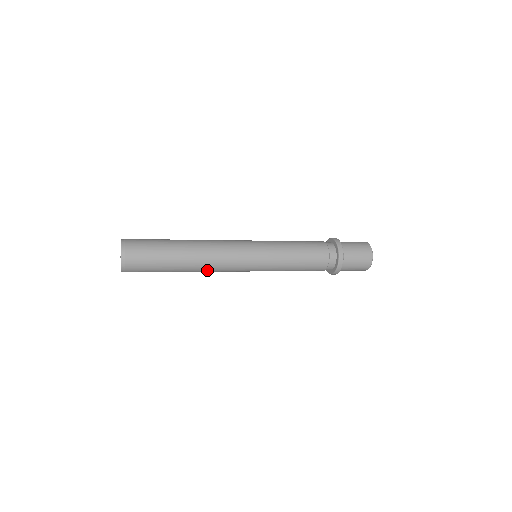
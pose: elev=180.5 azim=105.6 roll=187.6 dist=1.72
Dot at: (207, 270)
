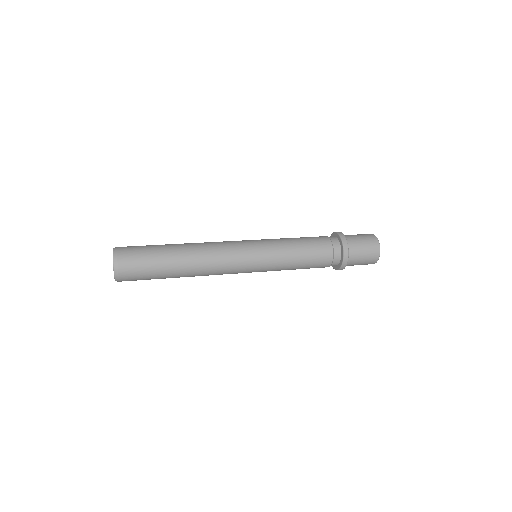
Dot at: (205, 275)
